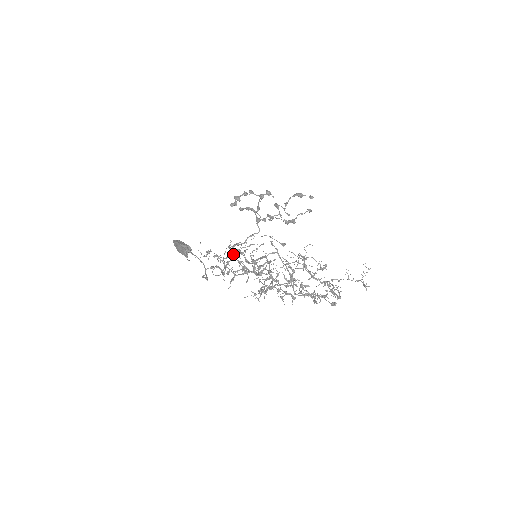
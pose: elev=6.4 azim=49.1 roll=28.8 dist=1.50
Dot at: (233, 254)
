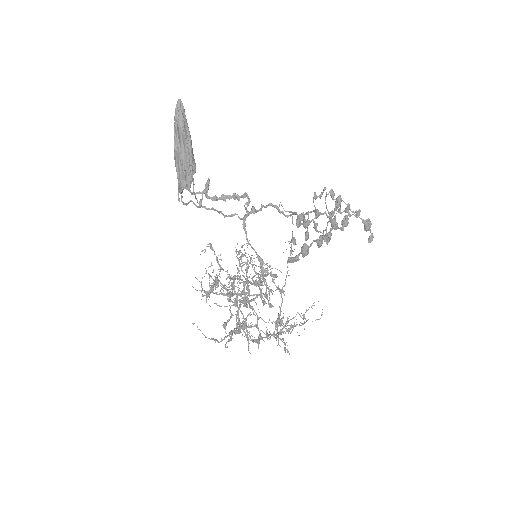
Dot at: occluded
